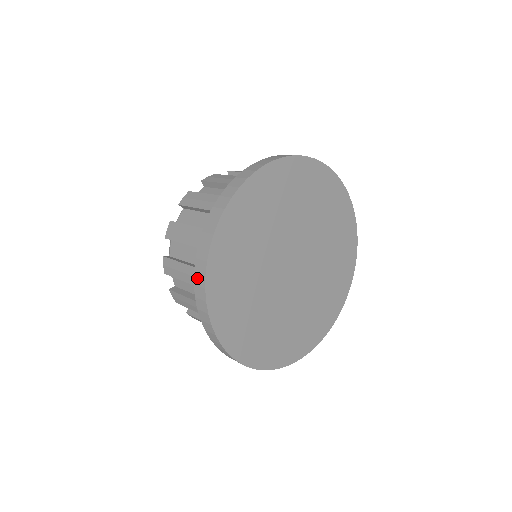
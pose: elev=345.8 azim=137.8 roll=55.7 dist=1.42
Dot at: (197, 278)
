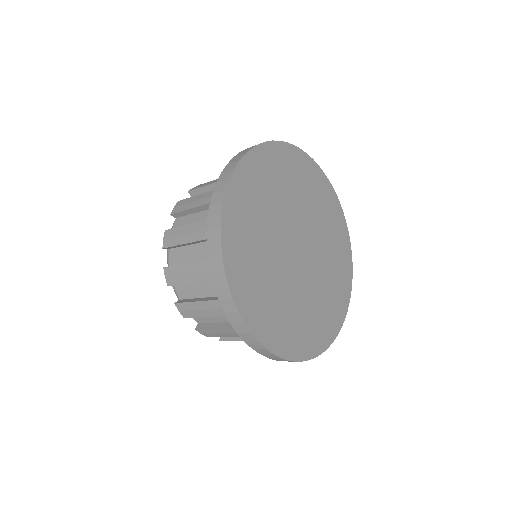
Dot at: occluded
